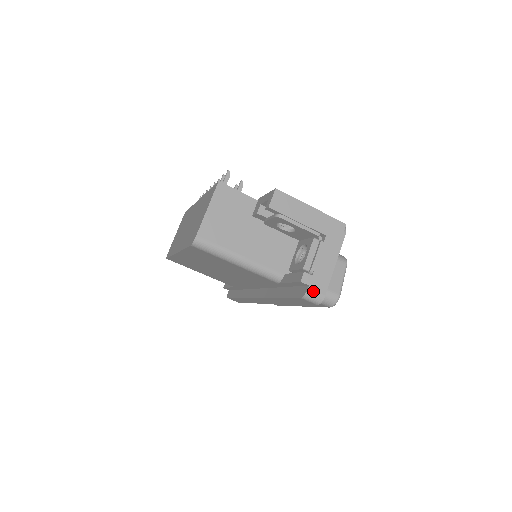
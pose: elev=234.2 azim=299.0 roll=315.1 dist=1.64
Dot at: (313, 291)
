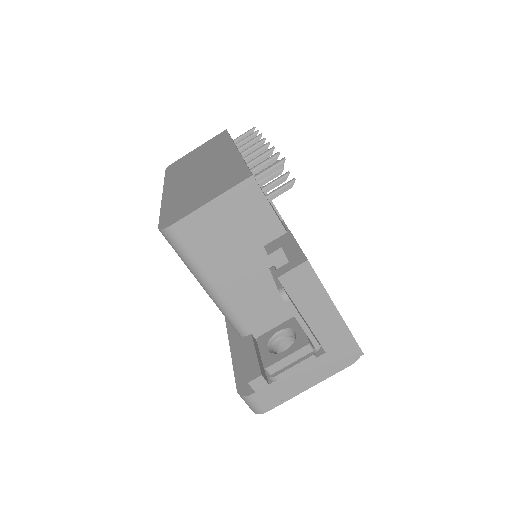
Dot at: (255, 400)
